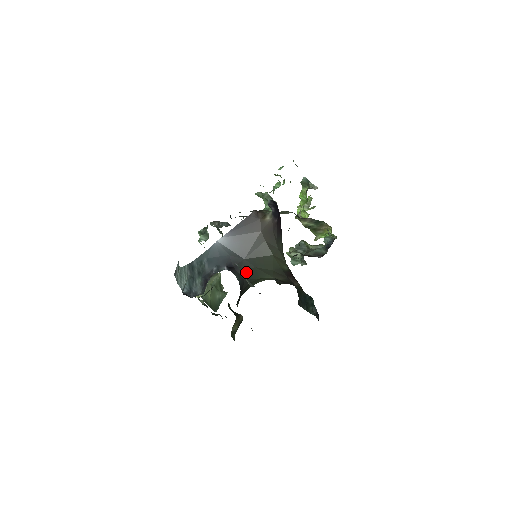
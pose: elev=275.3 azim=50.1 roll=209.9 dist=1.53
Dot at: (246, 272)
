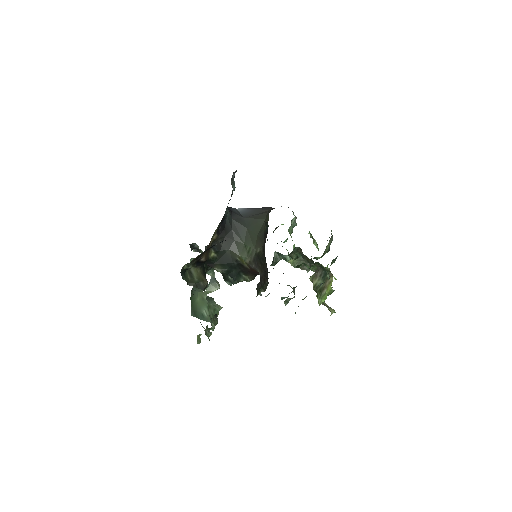
Dot at: (238, 225)
